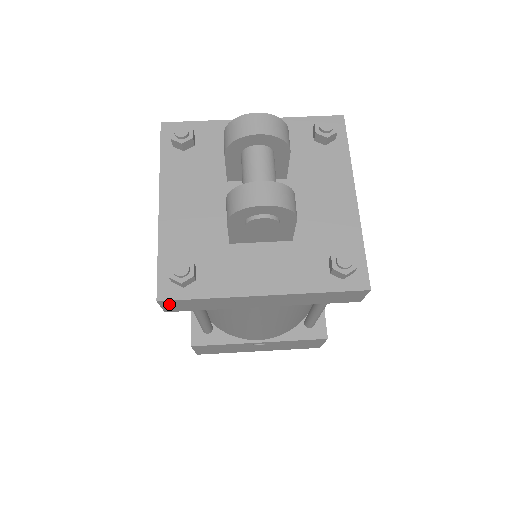
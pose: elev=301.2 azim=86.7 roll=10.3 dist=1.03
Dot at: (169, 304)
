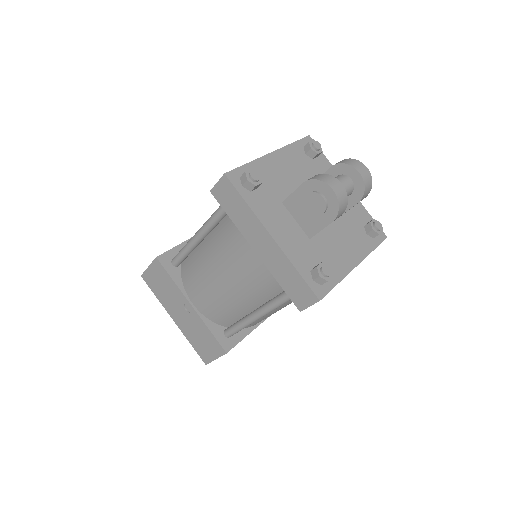
Dot at: (224, 185)
